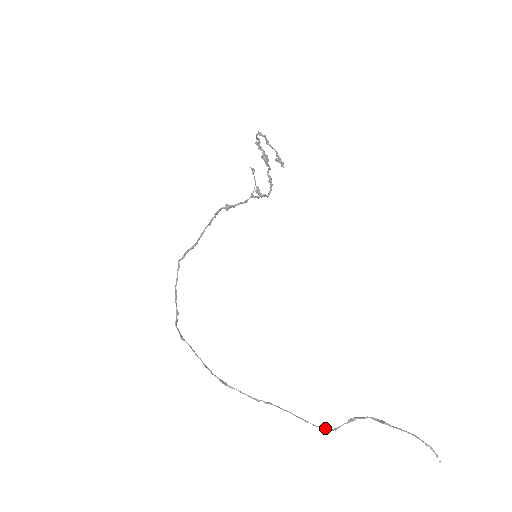
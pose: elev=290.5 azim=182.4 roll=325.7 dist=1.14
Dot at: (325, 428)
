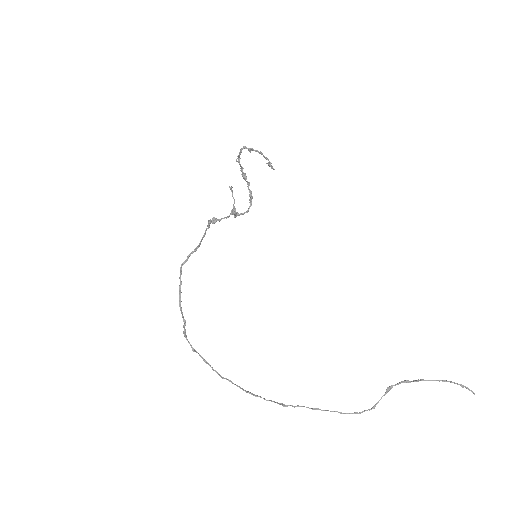
Dot at: occluded
